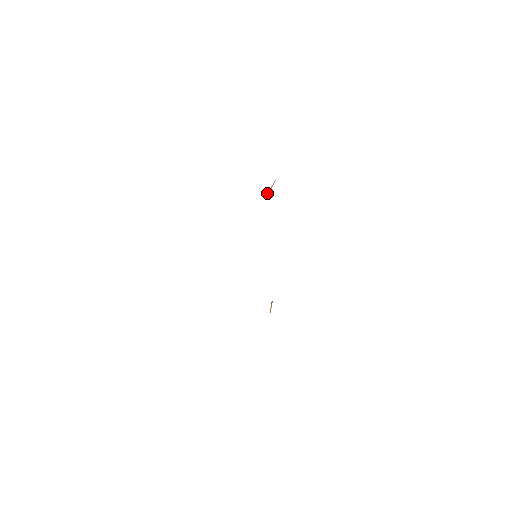
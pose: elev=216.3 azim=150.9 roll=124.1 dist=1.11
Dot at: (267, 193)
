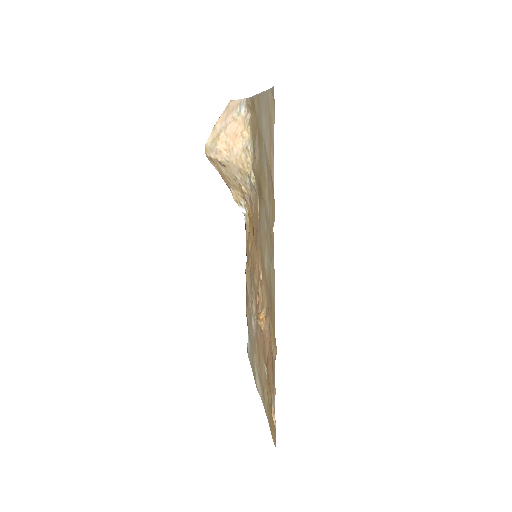
Dot at: (251, 216)
